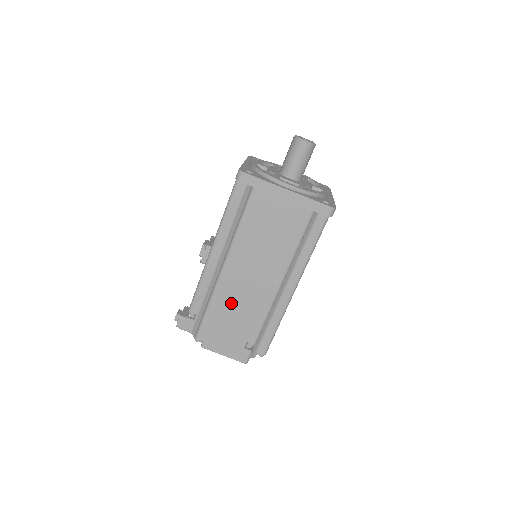
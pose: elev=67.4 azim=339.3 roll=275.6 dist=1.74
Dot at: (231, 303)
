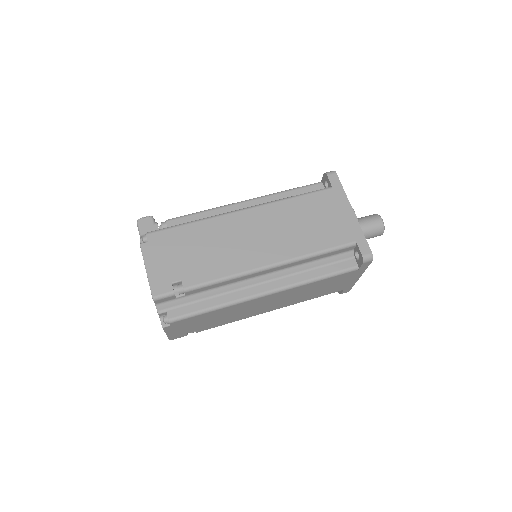
Dot at: (214, 238)
